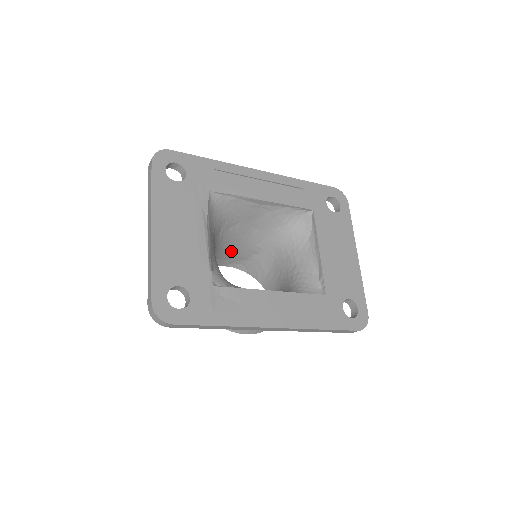
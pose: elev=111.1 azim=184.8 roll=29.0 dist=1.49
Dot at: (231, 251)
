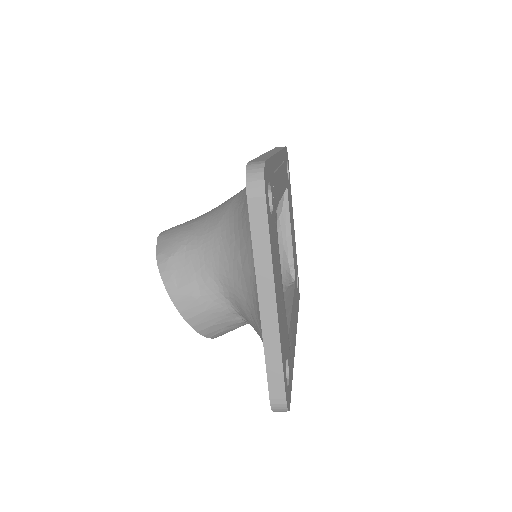
Dot at: occluded
